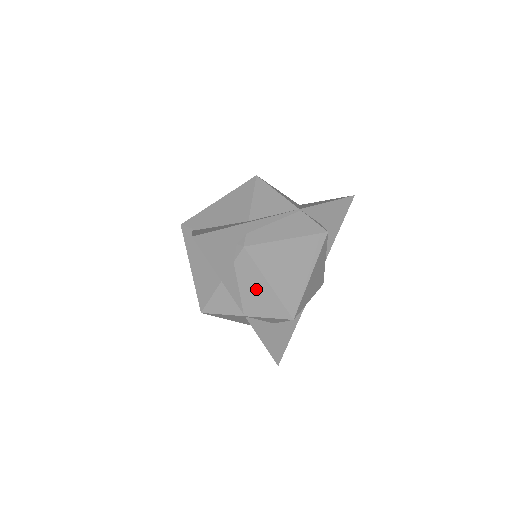
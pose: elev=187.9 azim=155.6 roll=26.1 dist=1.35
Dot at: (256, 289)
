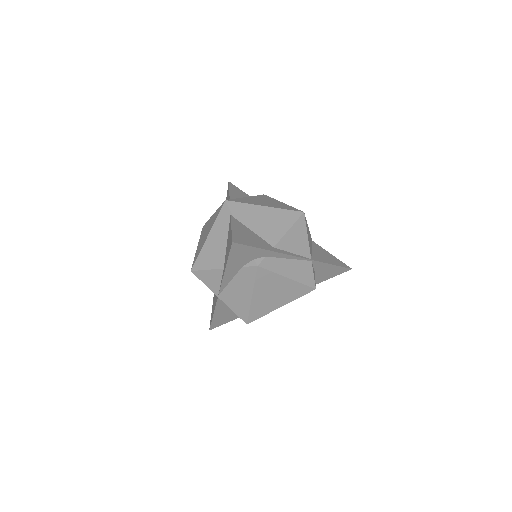
Dot at: (241, 291)
